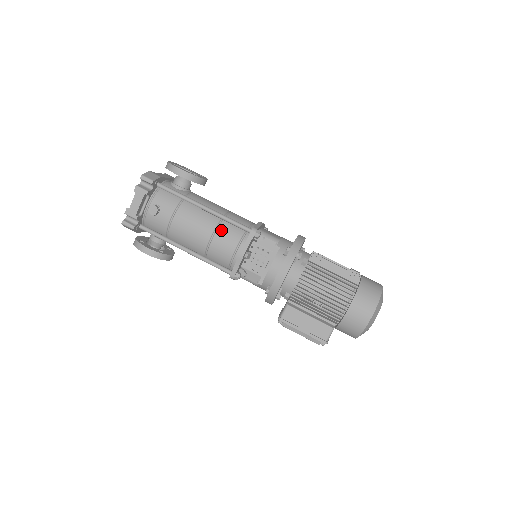
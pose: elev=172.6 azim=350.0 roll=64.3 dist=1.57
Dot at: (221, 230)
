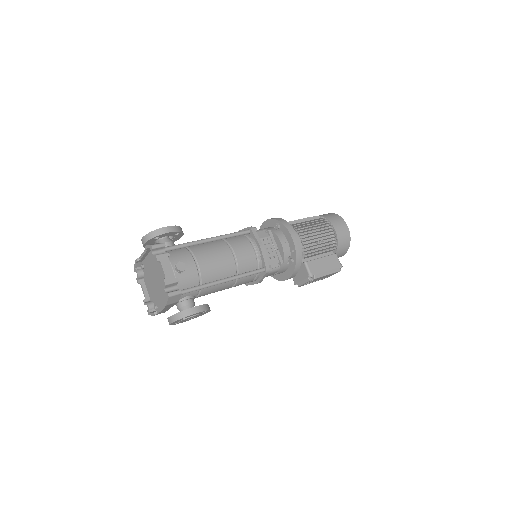
Dot at: (233, 245)
